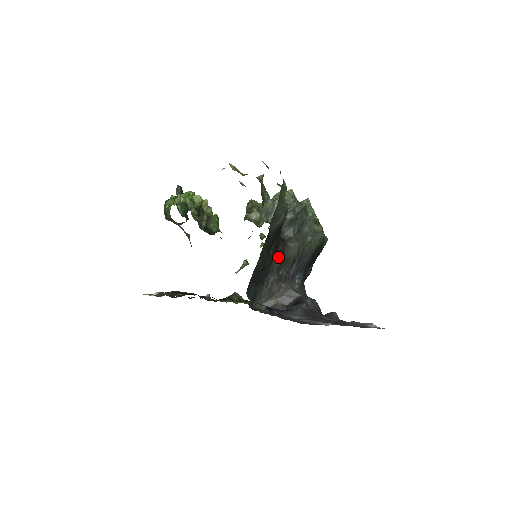
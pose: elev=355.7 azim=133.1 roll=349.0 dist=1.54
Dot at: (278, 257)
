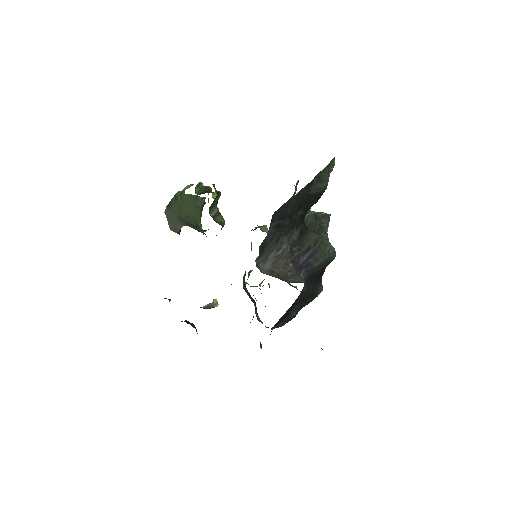
Dot at: (298, 230)
